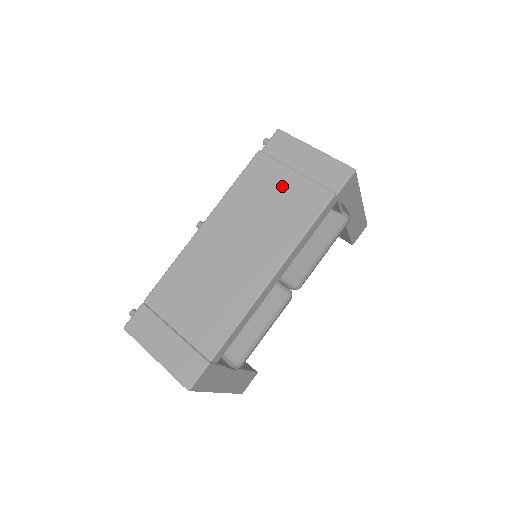
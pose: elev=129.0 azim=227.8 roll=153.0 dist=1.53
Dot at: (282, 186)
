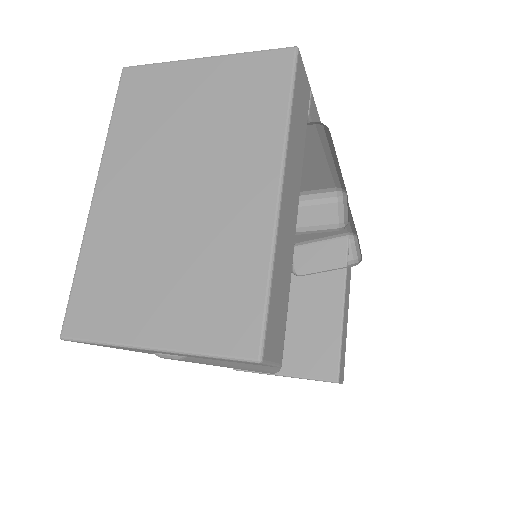
Dot at: occluded
